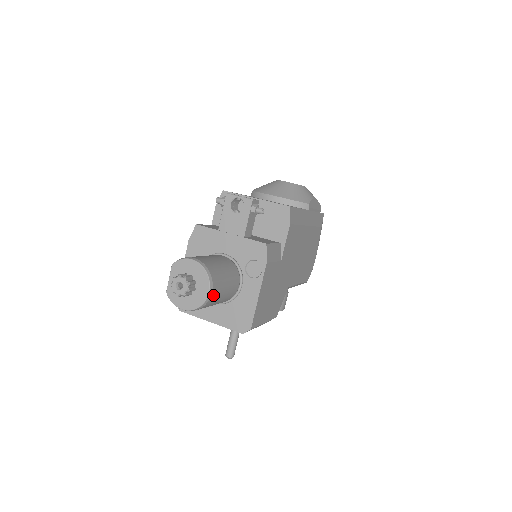
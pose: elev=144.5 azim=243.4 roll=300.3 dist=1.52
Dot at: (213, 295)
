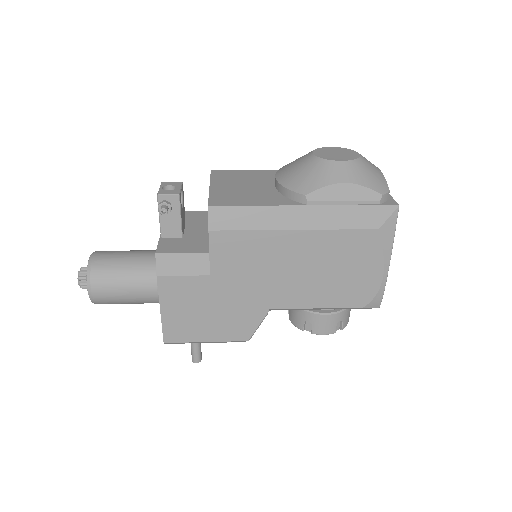
Dot at: (98, 295)
